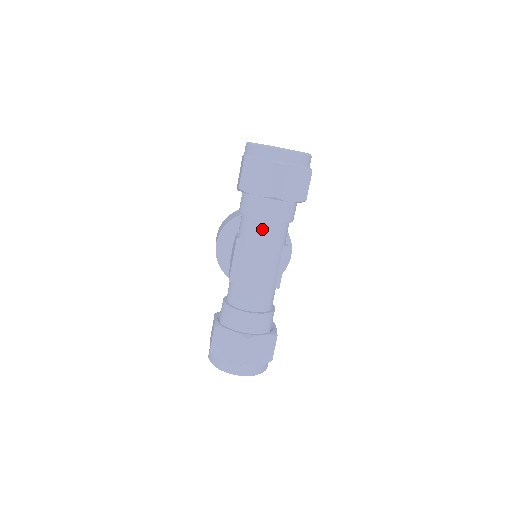
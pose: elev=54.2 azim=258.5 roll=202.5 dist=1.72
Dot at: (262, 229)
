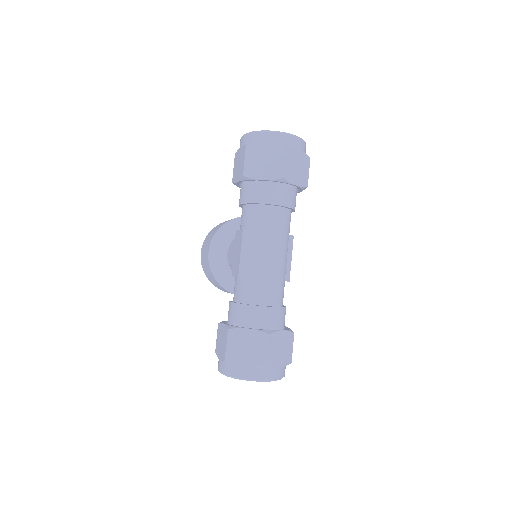
Dot at: (270, 215)
